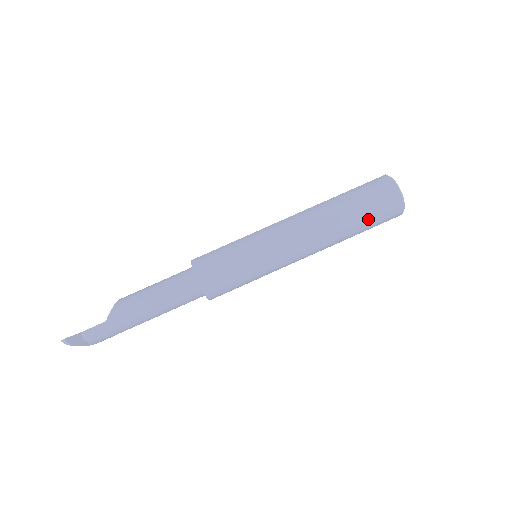
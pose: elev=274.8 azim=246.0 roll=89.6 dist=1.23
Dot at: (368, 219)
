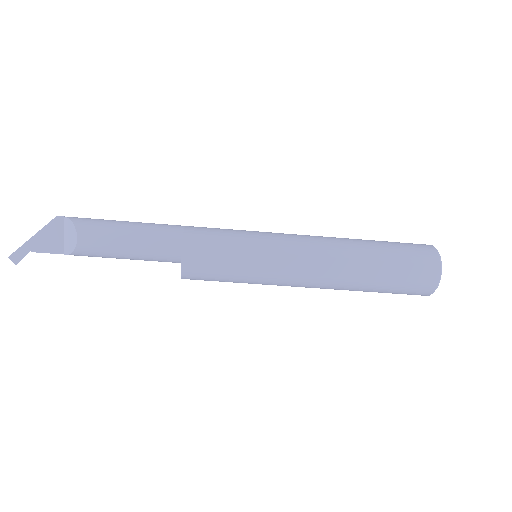
Dot at: occluded
